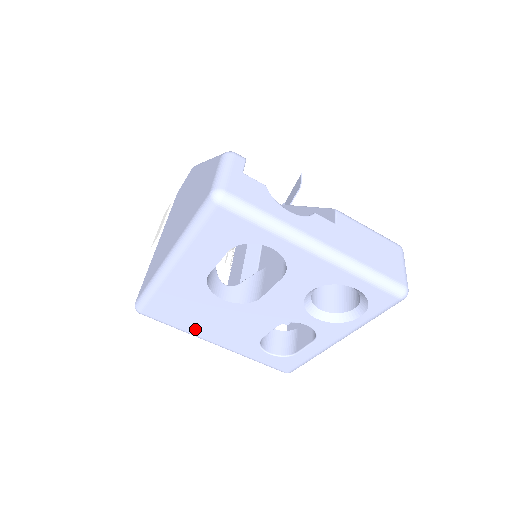
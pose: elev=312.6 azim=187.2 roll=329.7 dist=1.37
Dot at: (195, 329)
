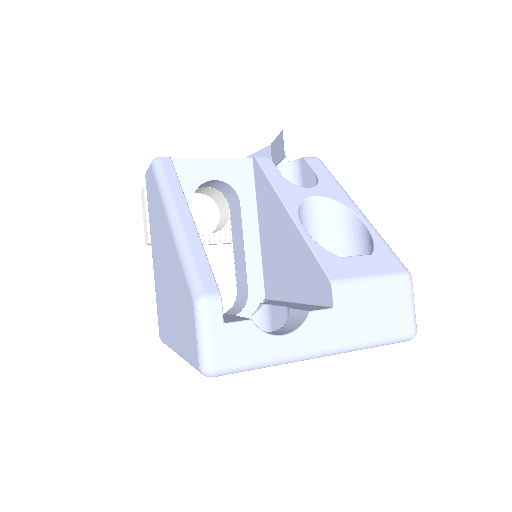
Dot at: occluded
